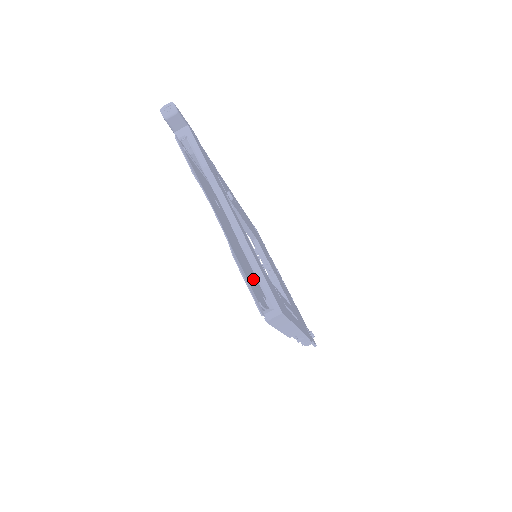
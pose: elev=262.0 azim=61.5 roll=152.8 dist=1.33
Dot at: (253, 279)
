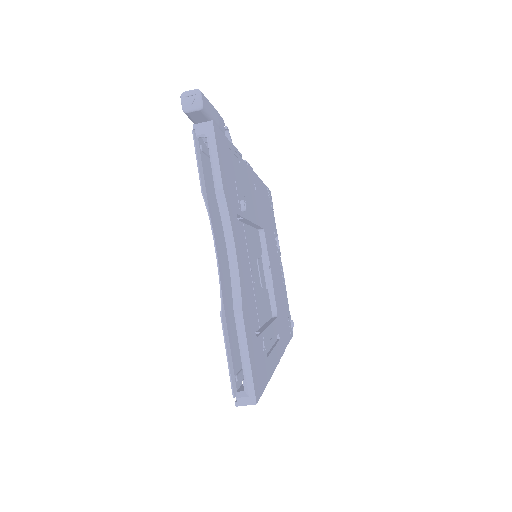
Dot at: occluded
